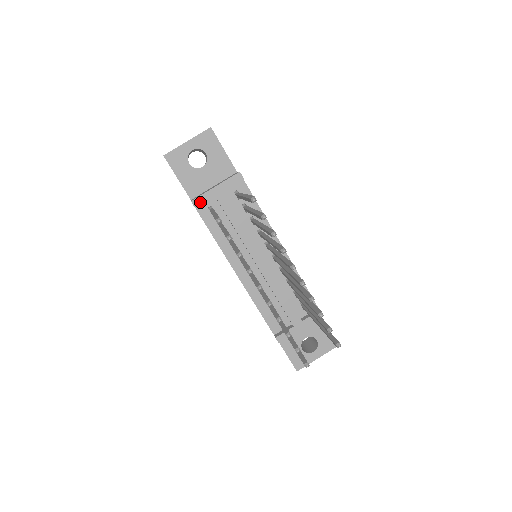
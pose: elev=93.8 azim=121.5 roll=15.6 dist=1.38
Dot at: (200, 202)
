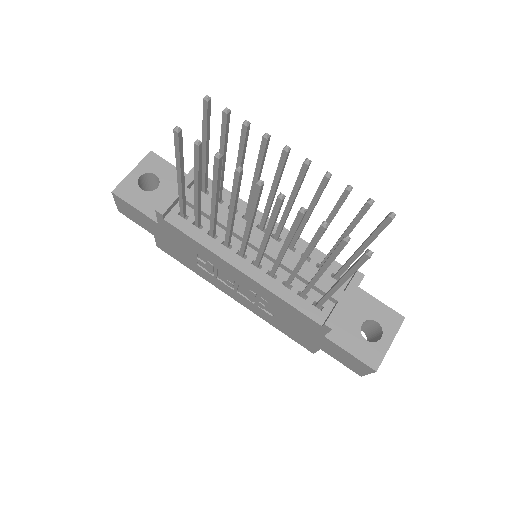
Dot at: (166, 207)
